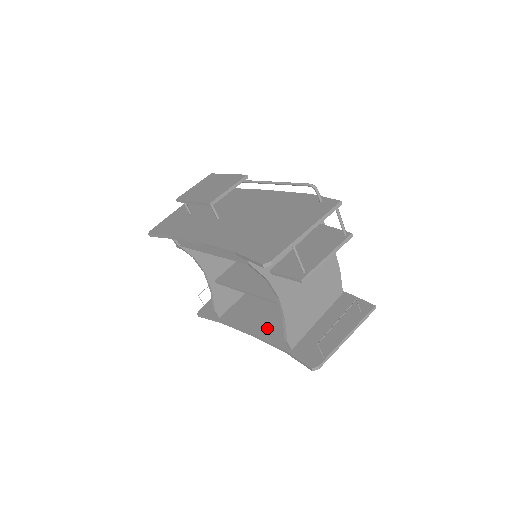
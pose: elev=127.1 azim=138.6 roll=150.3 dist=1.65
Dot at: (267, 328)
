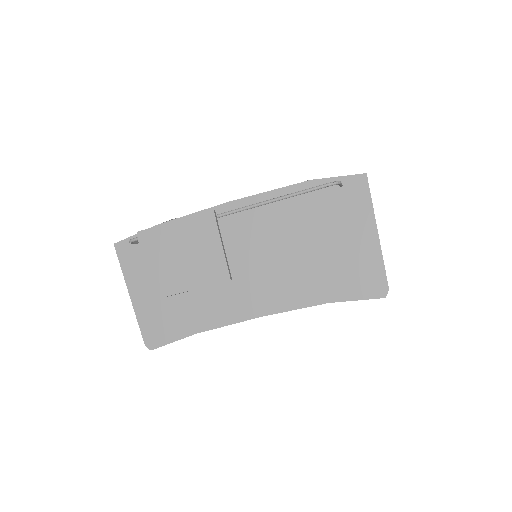
Dot at: occluded
